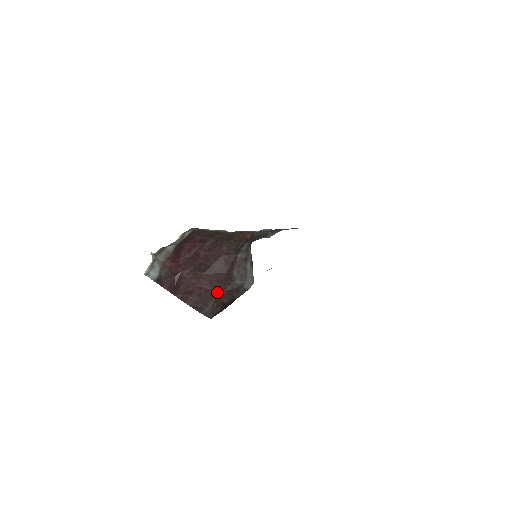
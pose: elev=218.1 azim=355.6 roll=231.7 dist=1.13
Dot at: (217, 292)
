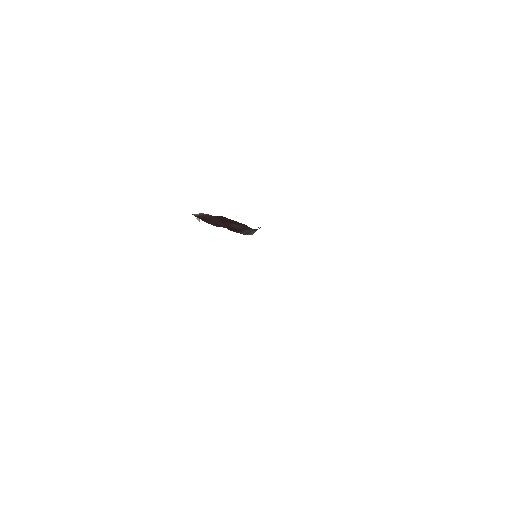
Dot at: (227, 228)
